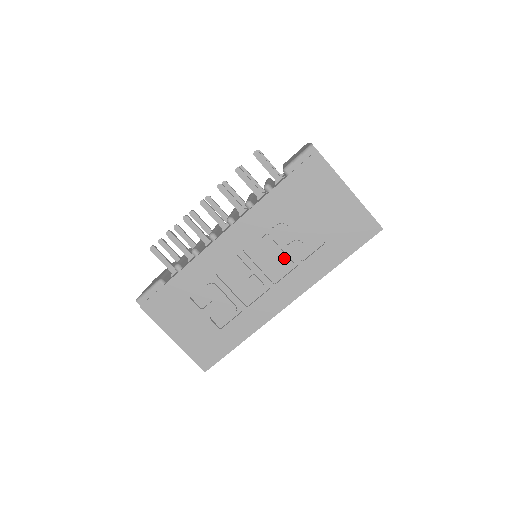
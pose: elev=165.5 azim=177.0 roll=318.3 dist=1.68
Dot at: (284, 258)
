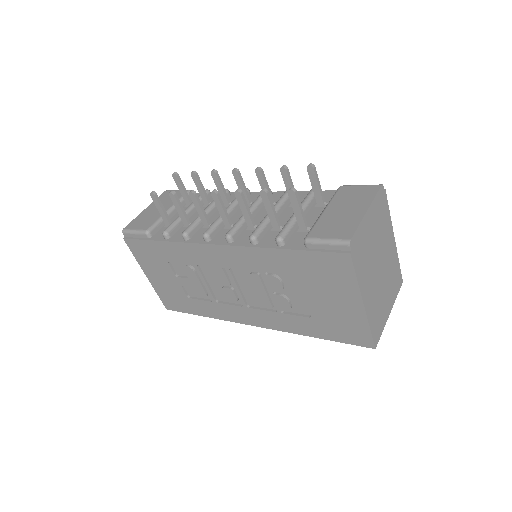
Dot at: (266, 299)
